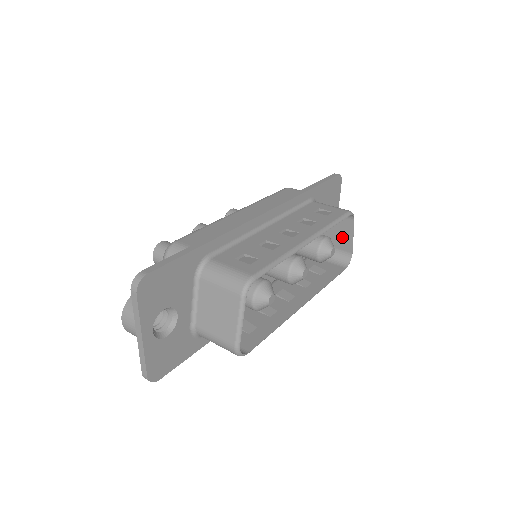
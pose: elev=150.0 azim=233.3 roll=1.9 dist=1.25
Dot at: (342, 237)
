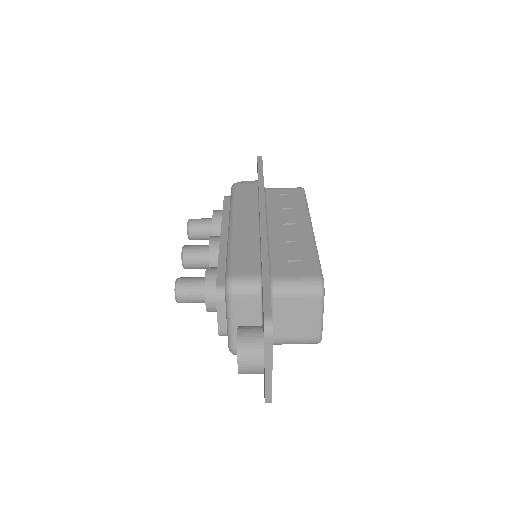
Dot at: occluded
